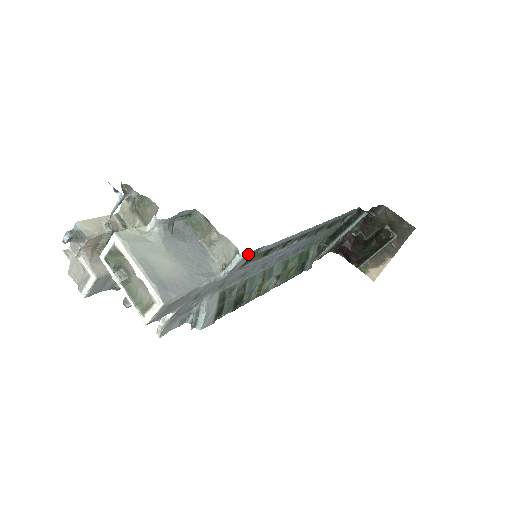
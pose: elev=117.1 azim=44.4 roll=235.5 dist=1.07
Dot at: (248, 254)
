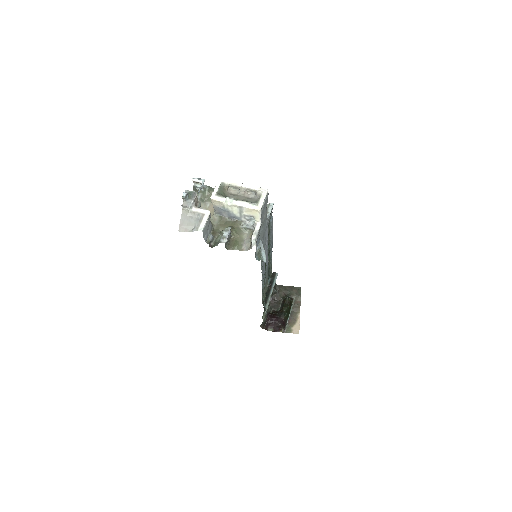
Dot at: (272, 208)
